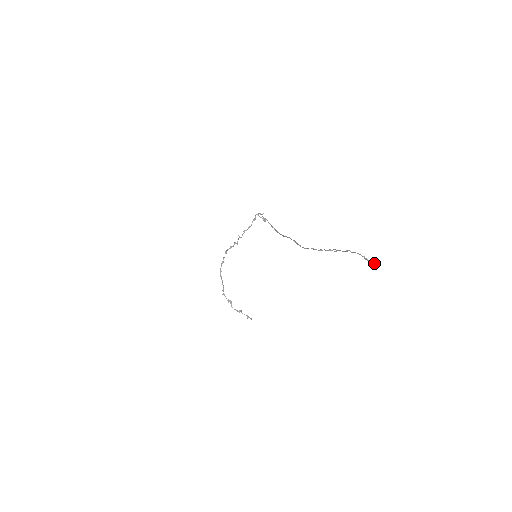
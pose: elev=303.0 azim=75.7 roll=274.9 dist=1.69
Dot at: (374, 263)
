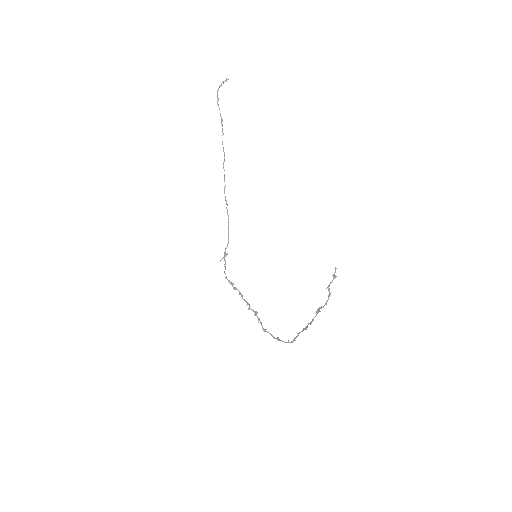
Dot at: (224, 81)
